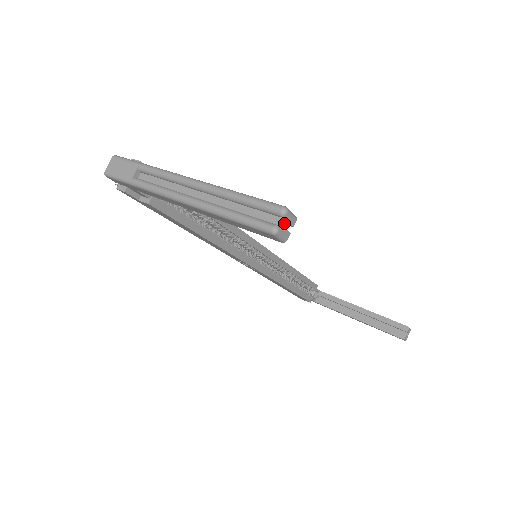
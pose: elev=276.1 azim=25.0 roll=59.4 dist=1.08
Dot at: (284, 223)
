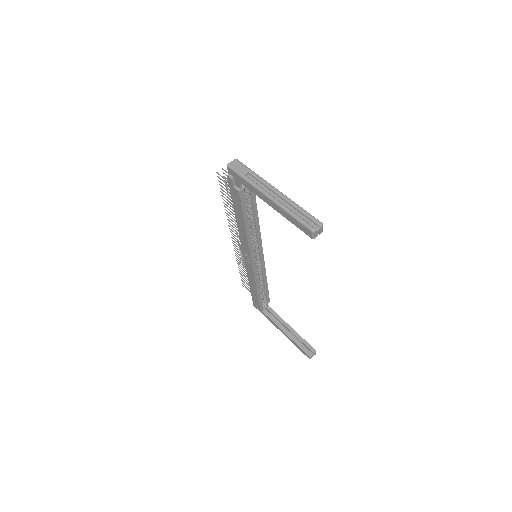
Dot at: (319, 230)
